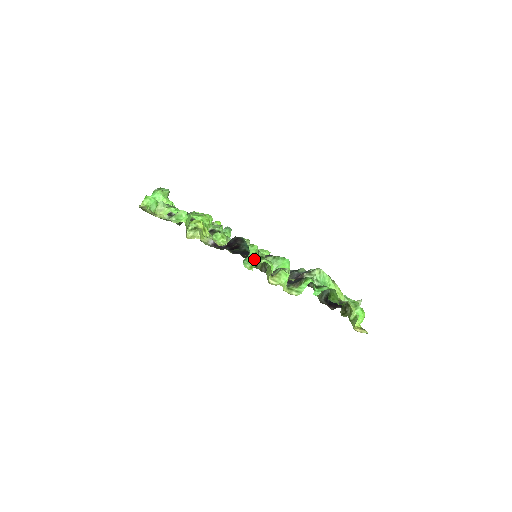
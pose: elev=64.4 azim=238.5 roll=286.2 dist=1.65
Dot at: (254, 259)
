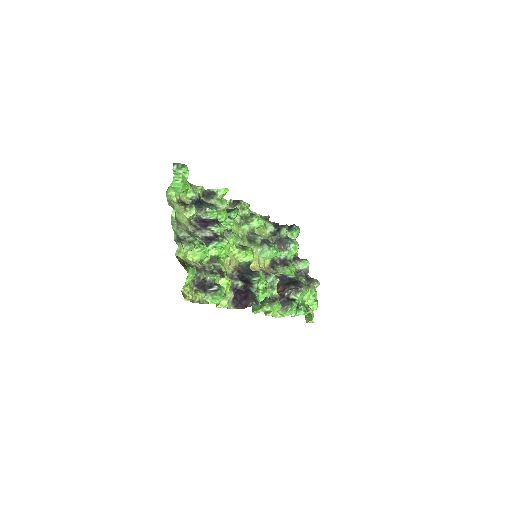
Dot at: occluded
